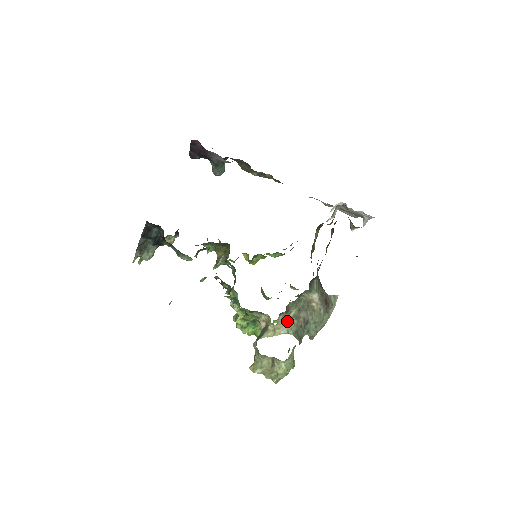
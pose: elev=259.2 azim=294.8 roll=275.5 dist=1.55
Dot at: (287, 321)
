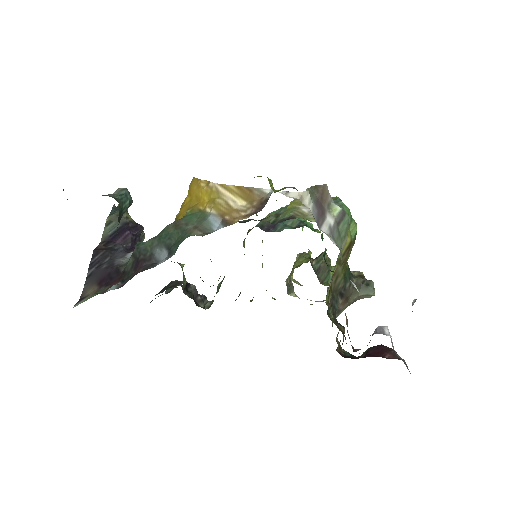
Dot at: occluded
